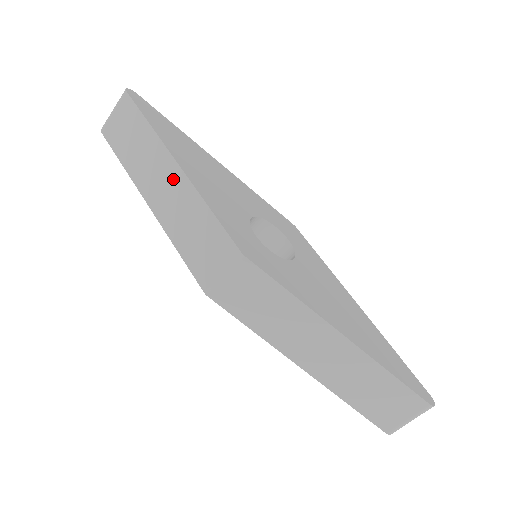
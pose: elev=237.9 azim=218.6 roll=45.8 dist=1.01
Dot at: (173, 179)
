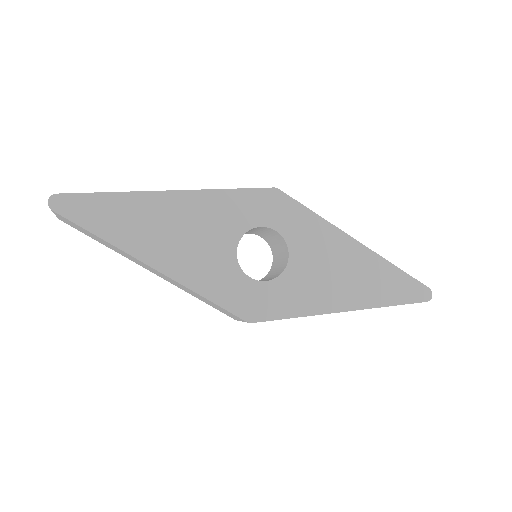
Dot at: (159, 273)
